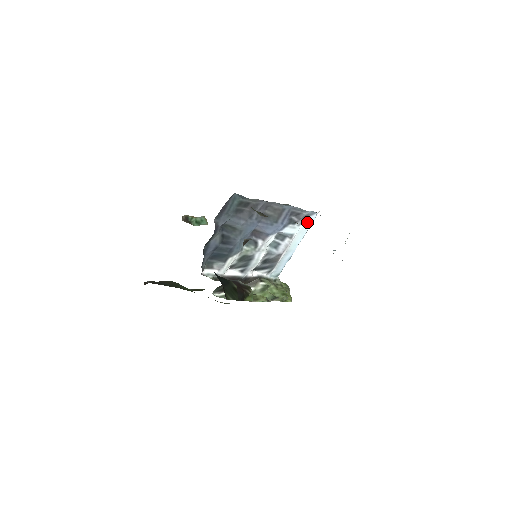
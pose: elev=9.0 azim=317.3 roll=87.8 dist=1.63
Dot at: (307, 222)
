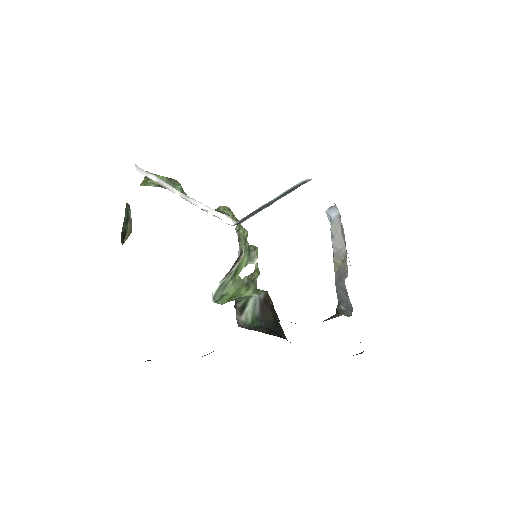
Dot at: occluded
